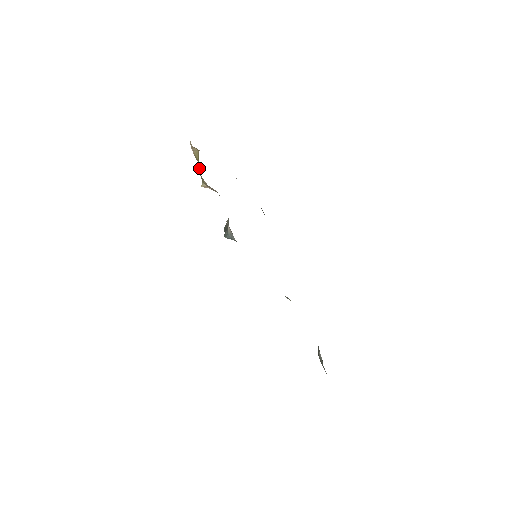
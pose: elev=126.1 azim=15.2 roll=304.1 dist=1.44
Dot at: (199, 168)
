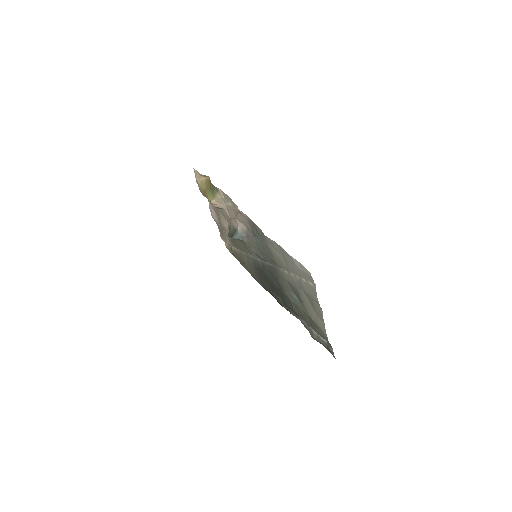
Dot at: (209, 189)
